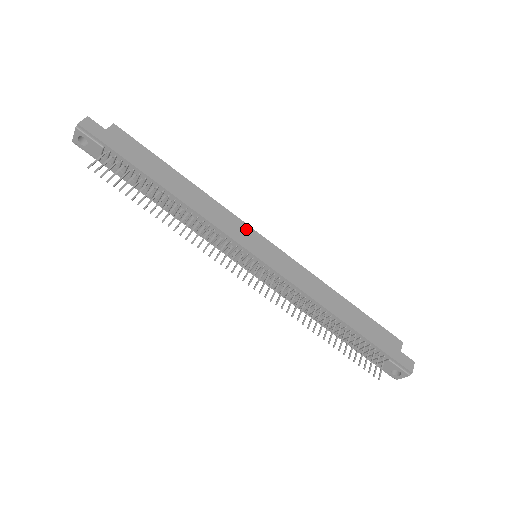
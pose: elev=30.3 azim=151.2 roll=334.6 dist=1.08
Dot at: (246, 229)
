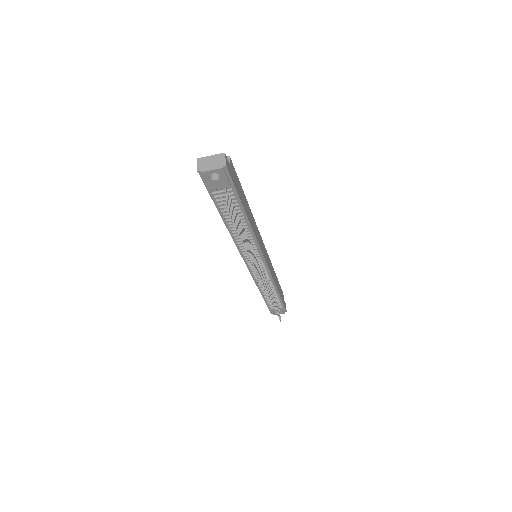
Dot at: (261, 239)
